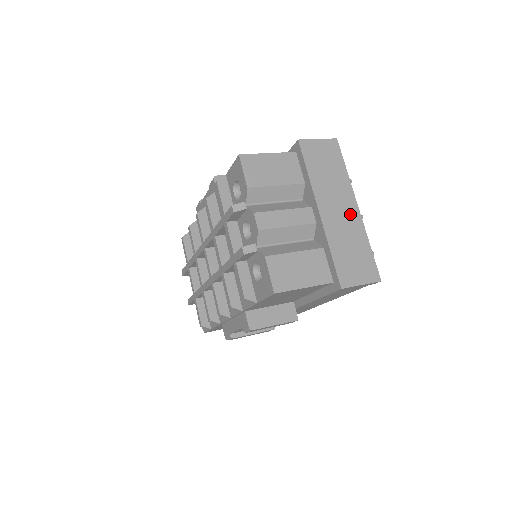
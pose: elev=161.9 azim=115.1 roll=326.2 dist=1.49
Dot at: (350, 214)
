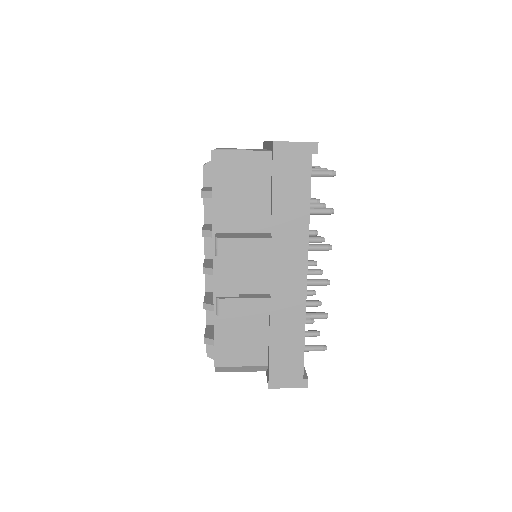
Dot at: occluded
